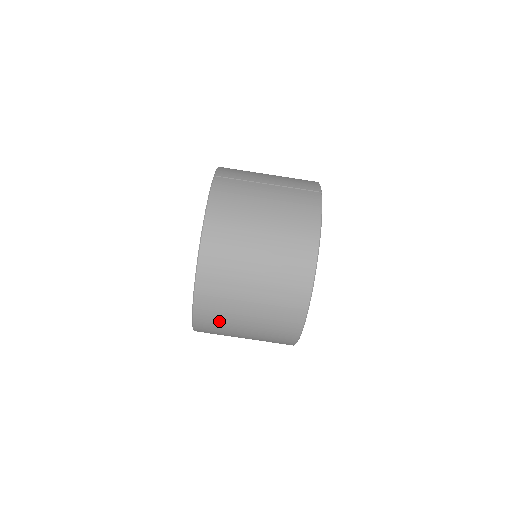
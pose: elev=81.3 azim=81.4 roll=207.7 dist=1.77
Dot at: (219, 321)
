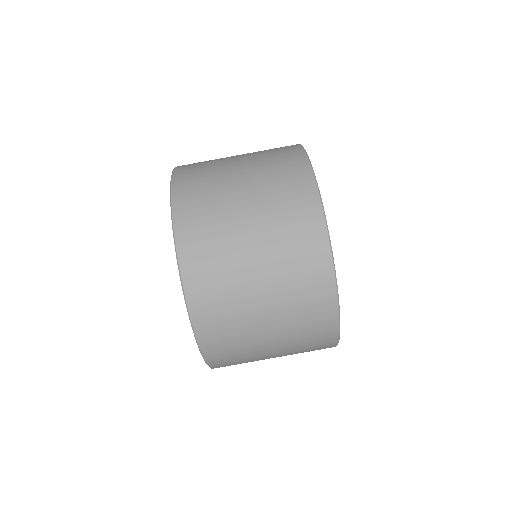
Dot at: (217, 271)
